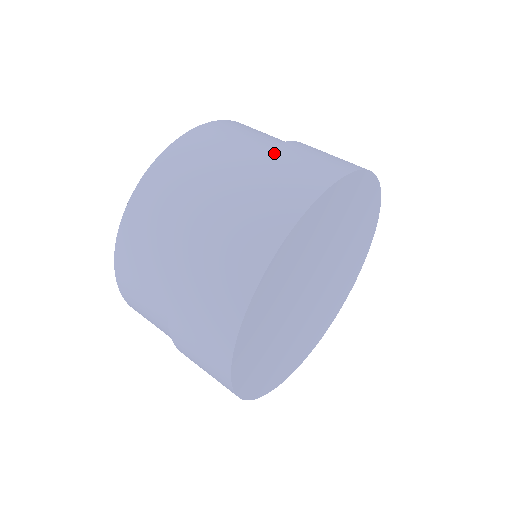
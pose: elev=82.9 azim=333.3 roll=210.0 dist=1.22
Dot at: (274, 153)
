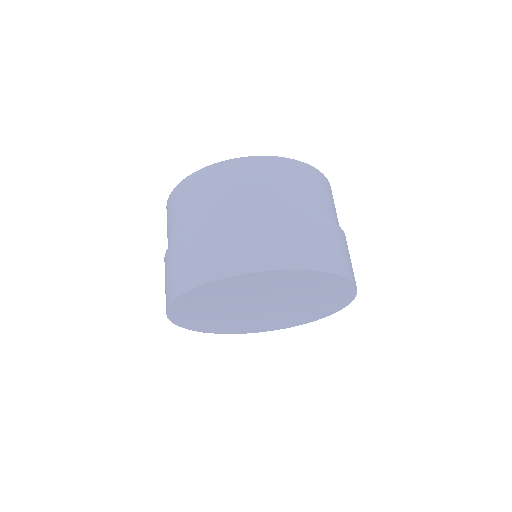
Dot at: (324, 224)
